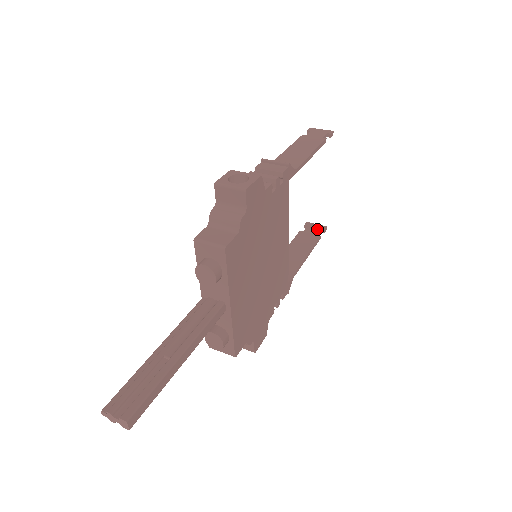
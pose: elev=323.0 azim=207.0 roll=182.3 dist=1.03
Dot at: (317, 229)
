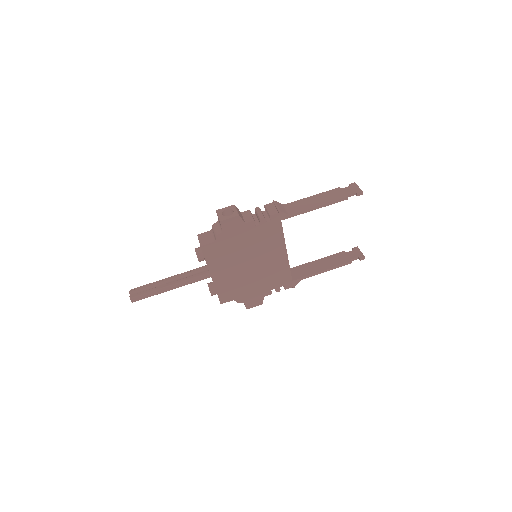
Dot at: (356, 255)
